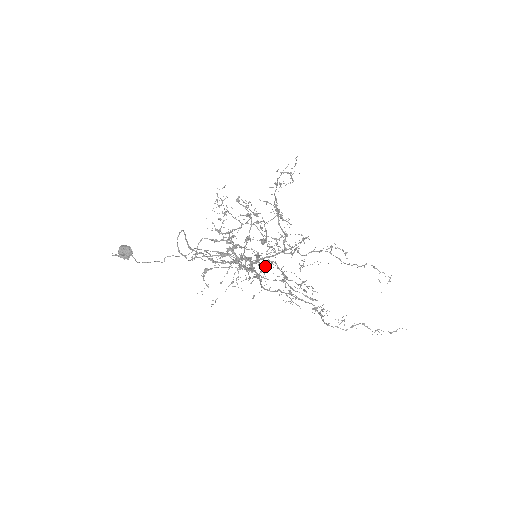
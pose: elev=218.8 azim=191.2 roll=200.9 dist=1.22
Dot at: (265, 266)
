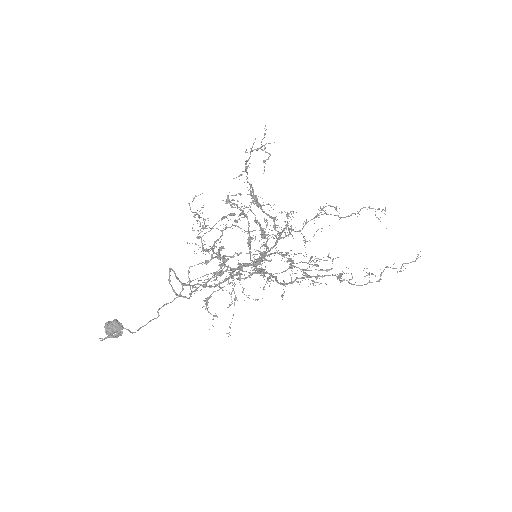
Dot at: (261, 264)
